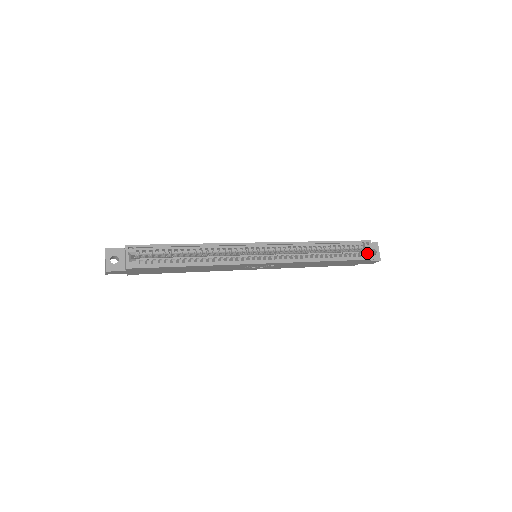
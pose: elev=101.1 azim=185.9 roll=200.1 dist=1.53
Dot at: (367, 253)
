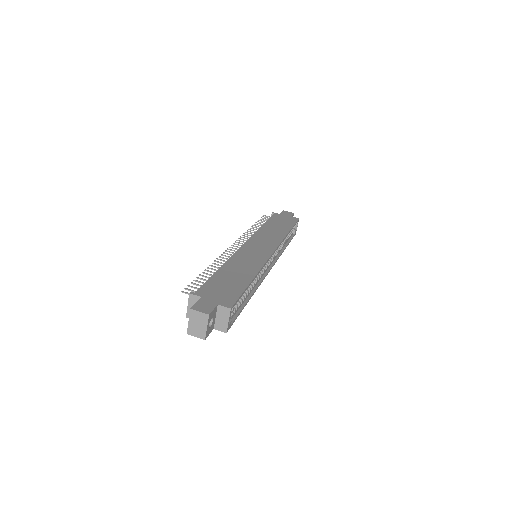
Dot at: (295, 230)
